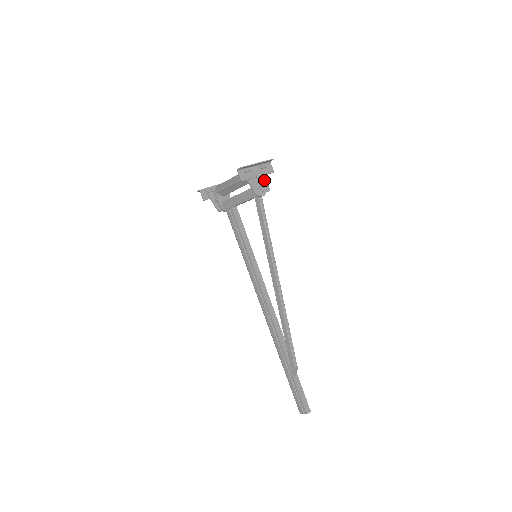
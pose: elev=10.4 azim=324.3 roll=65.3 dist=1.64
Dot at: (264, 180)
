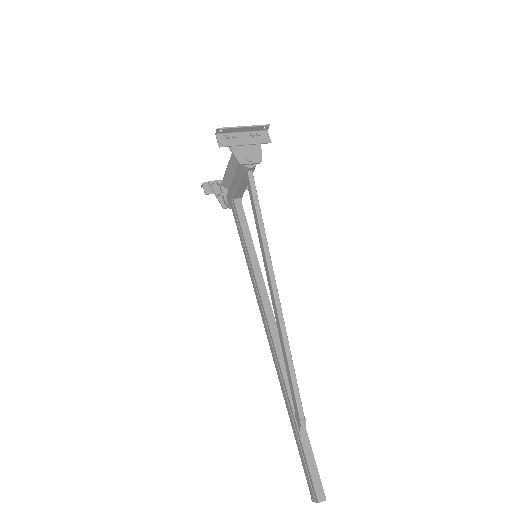
Dot at: (255, 150)
